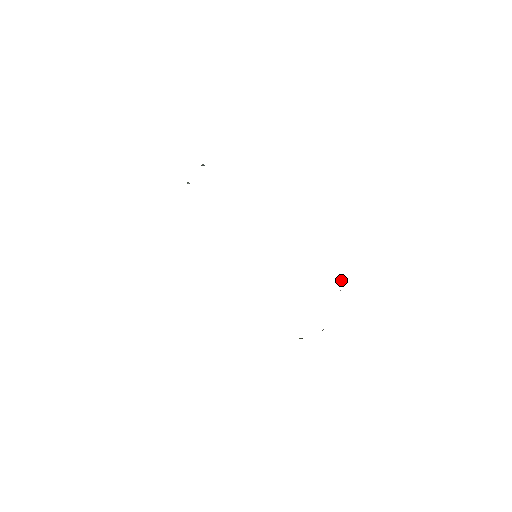
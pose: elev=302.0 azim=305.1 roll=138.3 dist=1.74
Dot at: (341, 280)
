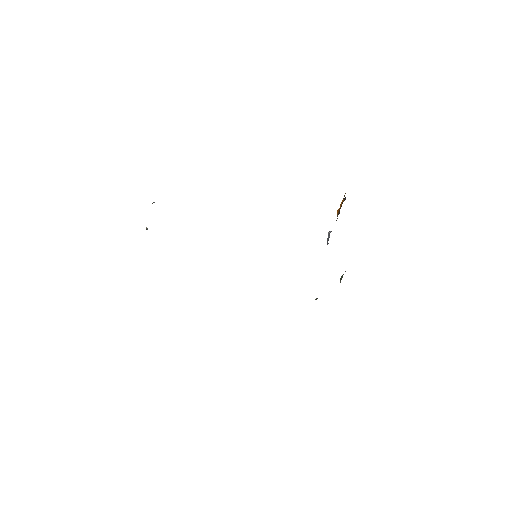
Dot at: occluded
